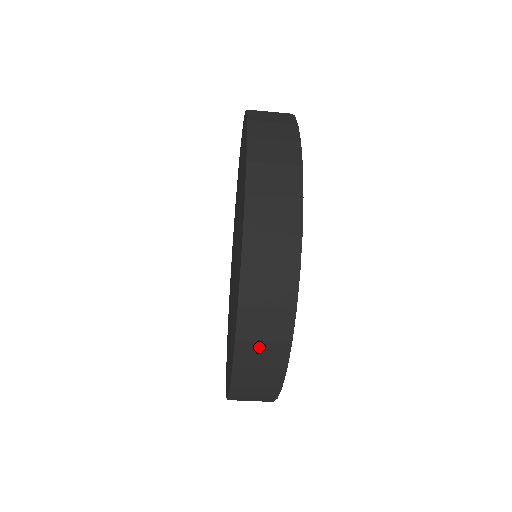
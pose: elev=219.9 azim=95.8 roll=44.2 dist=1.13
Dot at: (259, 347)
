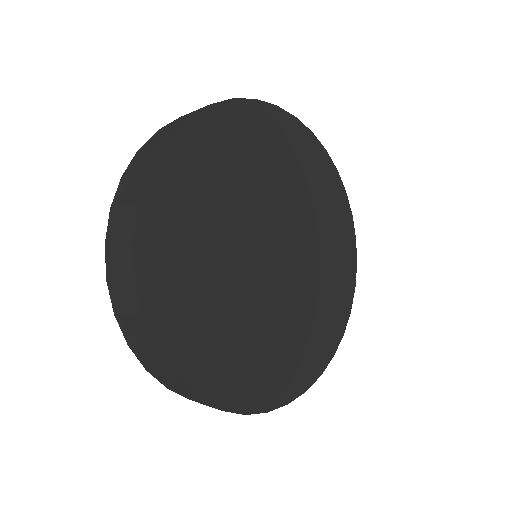
Dot at: occluded
